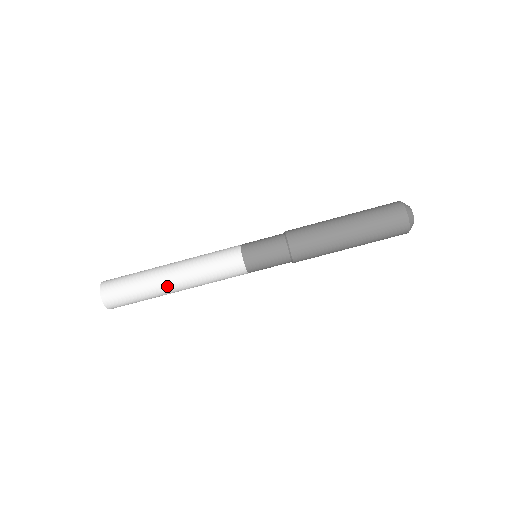
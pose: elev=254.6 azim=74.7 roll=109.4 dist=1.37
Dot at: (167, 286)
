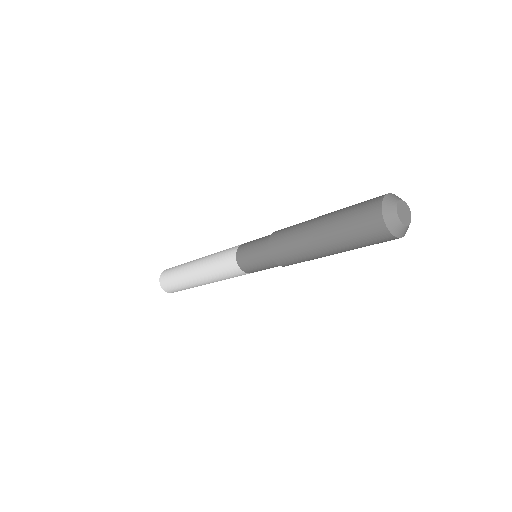
Dot at: (199, 284)
